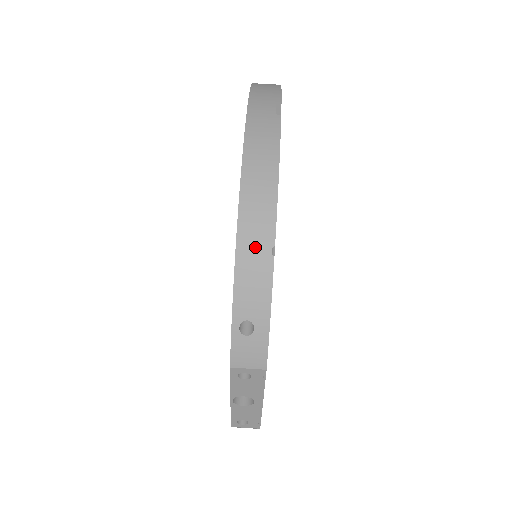
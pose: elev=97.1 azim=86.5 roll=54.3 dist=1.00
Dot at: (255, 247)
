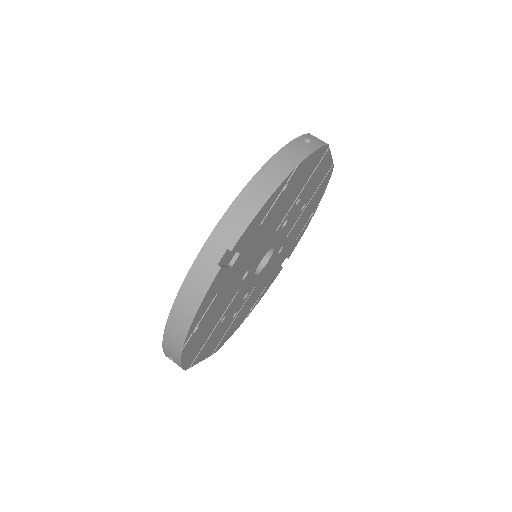
Dot at: (173, 341)
